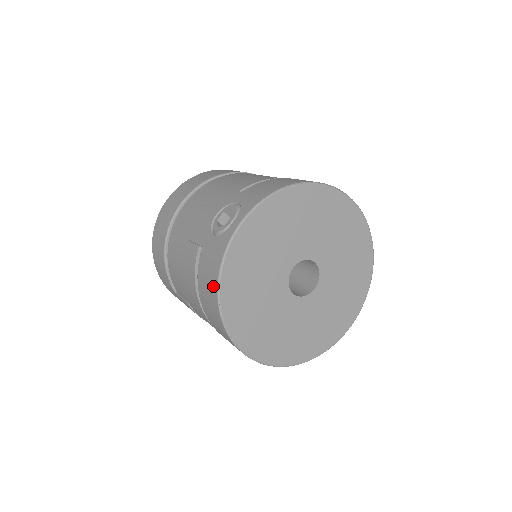
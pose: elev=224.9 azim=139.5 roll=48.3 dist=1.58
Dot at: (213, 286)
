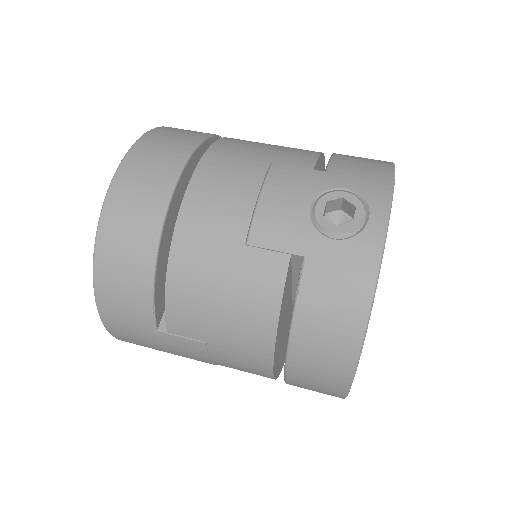
Dot at: (354, 315)
